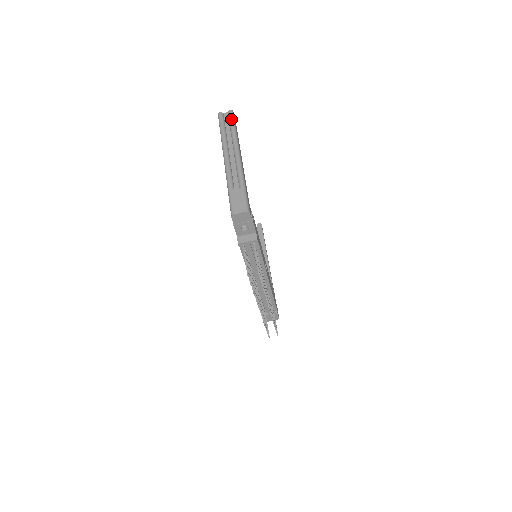
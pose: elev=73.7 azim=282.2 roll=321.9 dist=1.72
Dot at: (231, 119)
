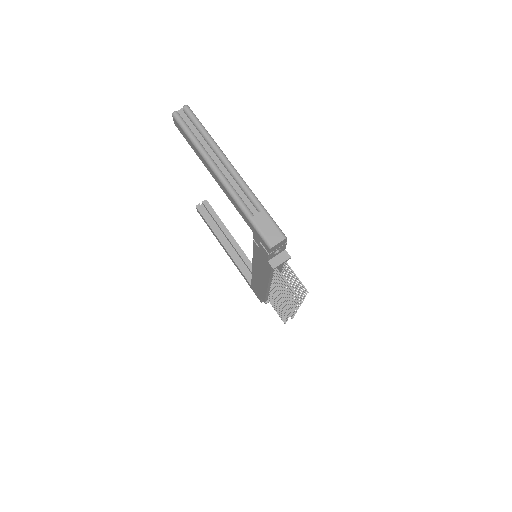
Dot at: (195, 119)
